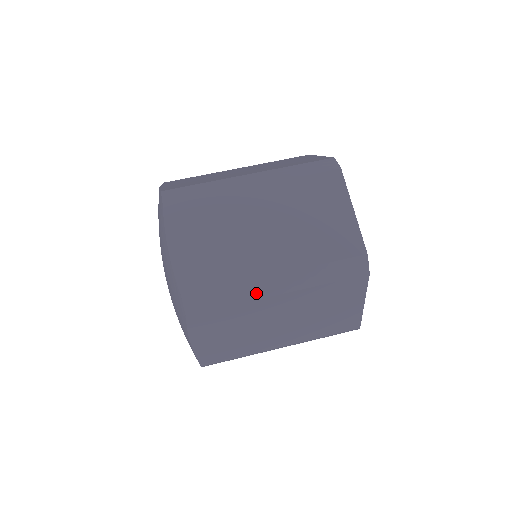
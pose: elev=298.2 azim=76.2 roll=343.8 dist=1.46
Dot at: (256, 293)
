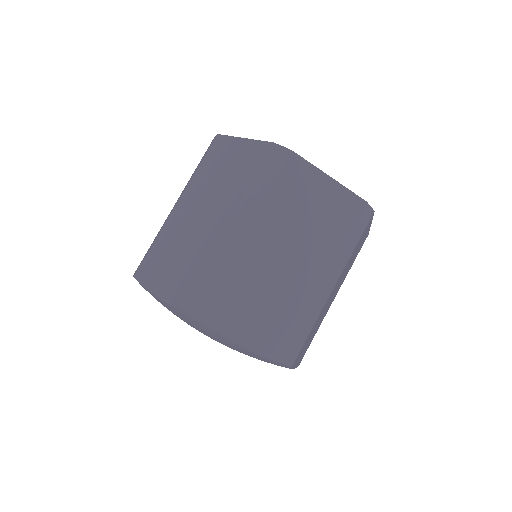
Dot at: (320, 305)
